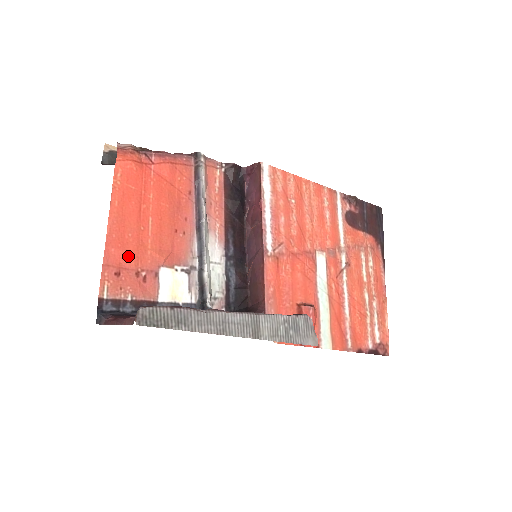
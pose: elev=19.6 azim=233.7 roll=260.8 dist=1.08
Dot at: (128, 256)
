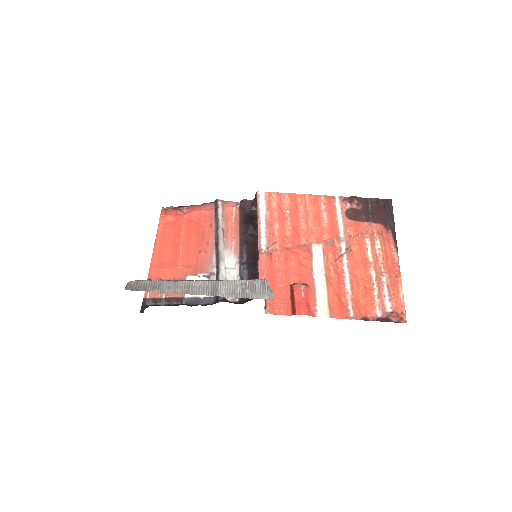
Dot at: (164, 271)
